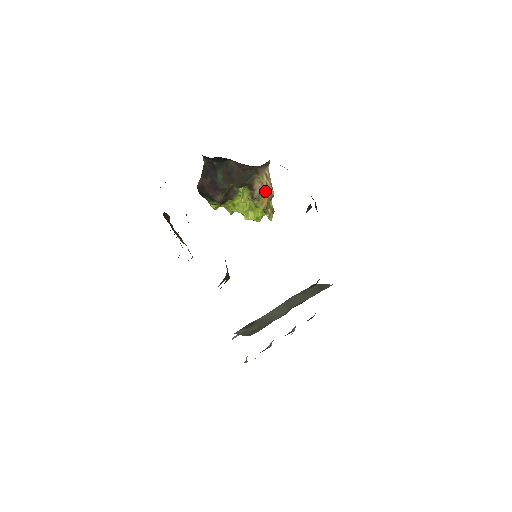
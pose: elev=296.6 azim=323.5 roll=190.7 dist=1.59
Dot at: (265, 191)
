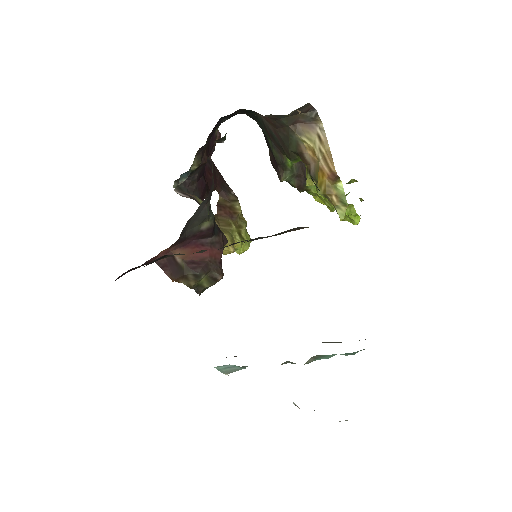
Dot at: (321, 164)
